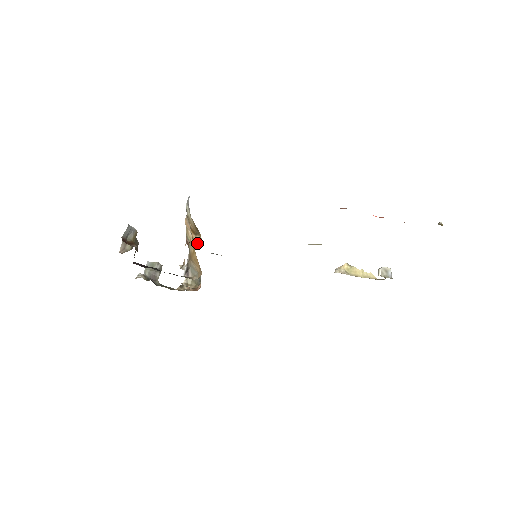
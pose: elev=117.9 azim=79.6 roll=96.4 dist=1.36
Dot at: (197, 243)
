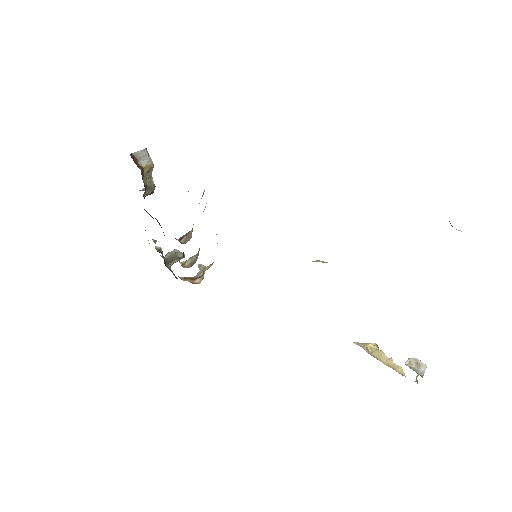
Dot at: occluded
